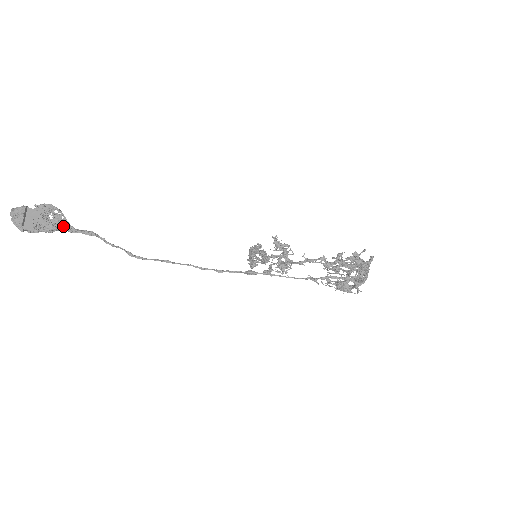
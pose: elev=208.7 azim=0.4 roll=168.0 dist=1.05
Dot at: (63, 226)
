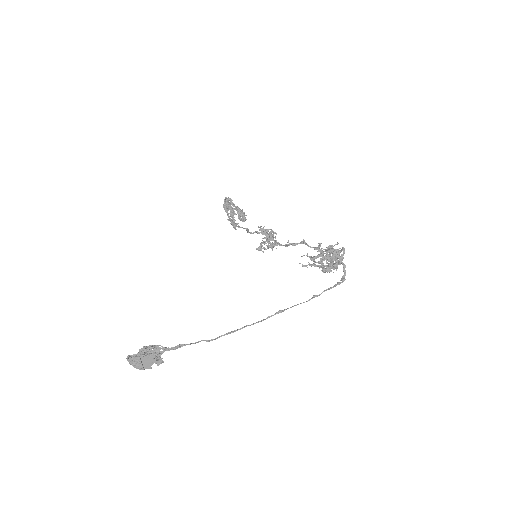
Dot at: (163, 351)
